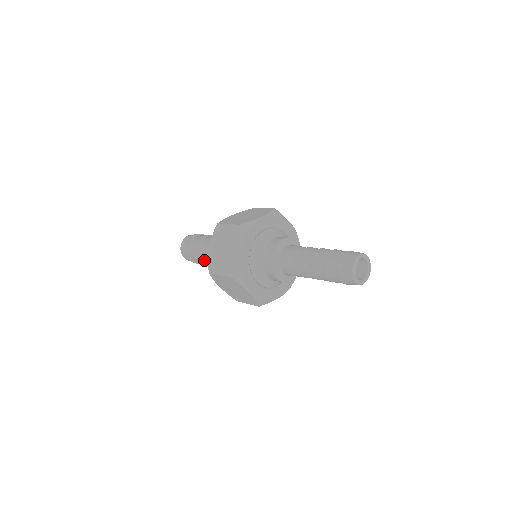
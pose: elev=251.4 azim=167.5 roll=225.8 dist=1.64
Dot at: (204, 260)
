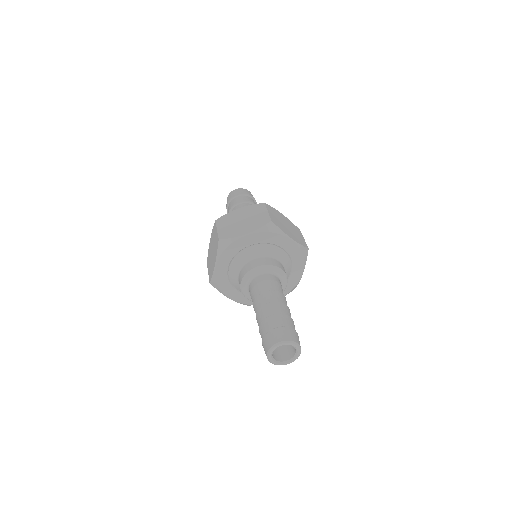
Dot at: occluded
